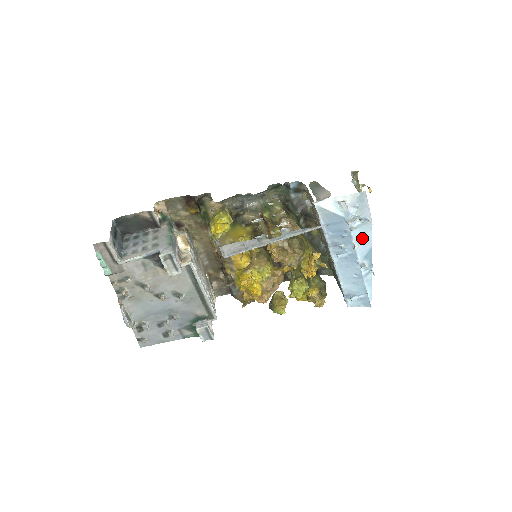
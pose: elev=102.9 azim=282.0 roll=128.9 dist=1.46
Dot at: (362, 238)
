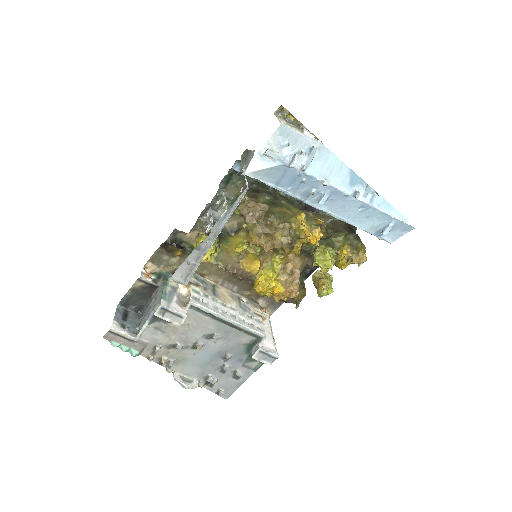
Dot at: (327, 169)
